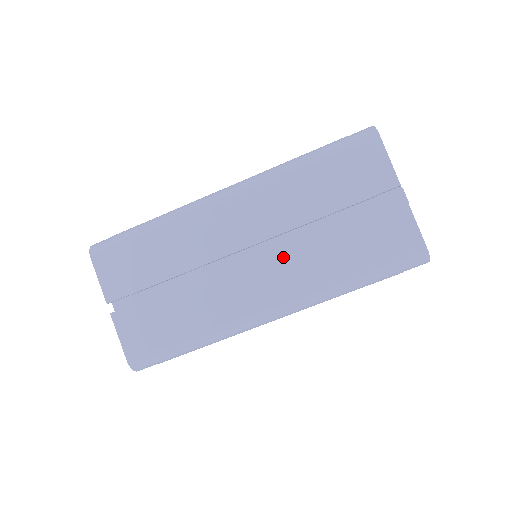
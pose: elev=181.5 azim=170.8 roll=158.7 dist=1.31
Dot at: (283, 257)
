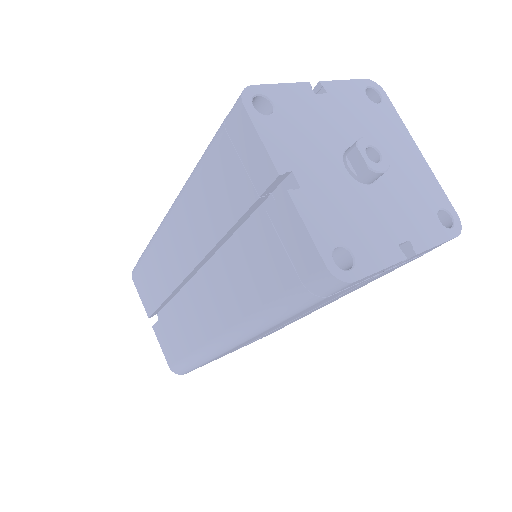
Dot at: (215, 280)
